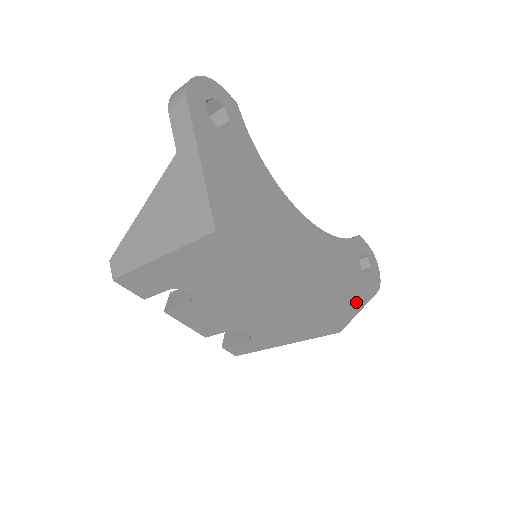
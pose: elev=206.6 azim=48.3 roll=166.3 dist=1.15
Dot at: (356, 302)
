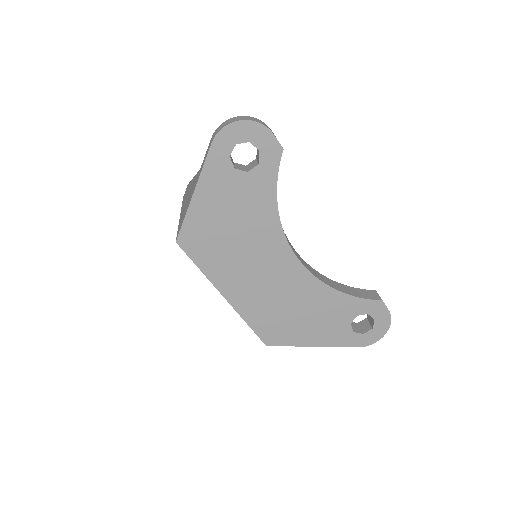
Dot at: (312, 339)
